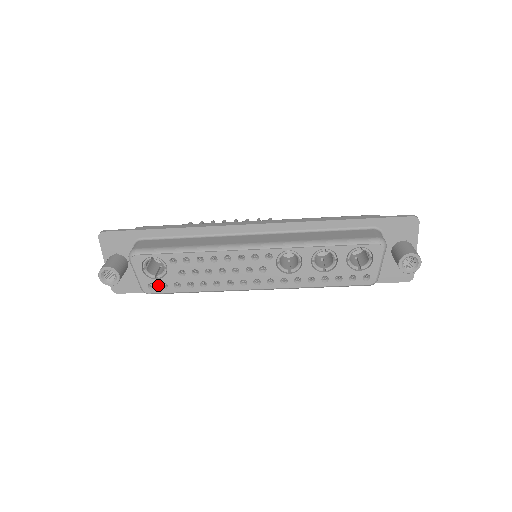
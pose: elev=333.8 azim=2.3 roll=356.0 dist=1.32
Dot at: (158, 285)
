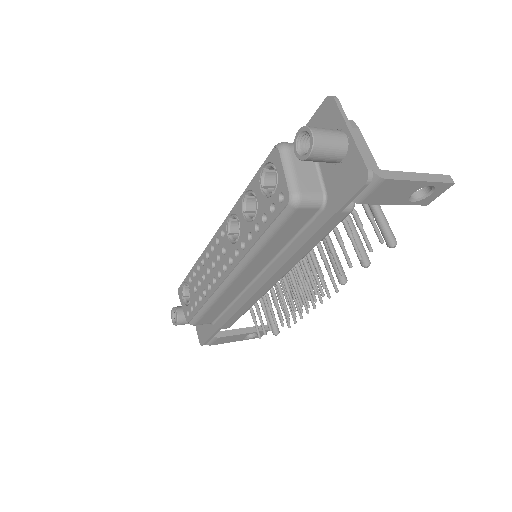
Dot at: (190, 310)
